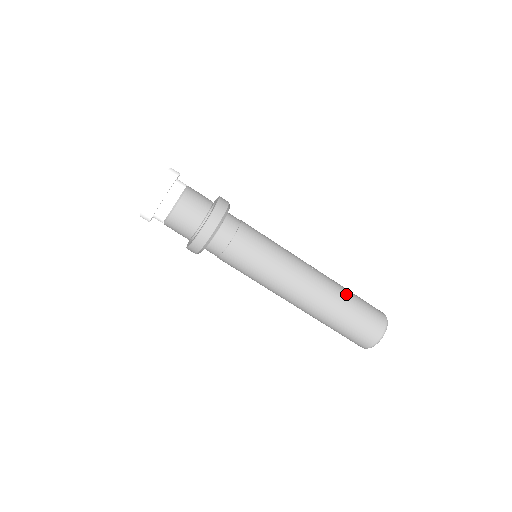
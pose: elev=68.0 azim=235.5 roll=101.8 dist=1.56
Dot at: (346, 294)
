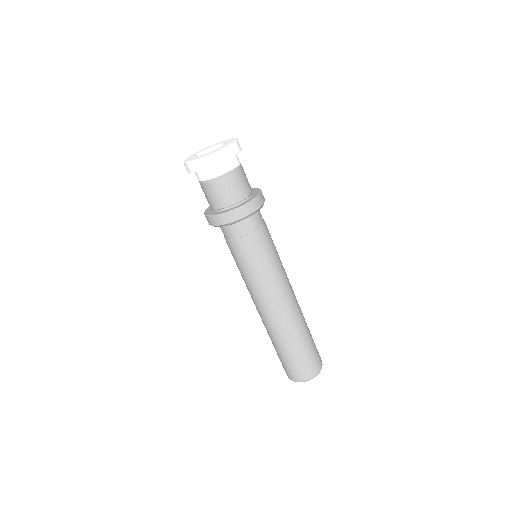
Dot at: (307, 328)
